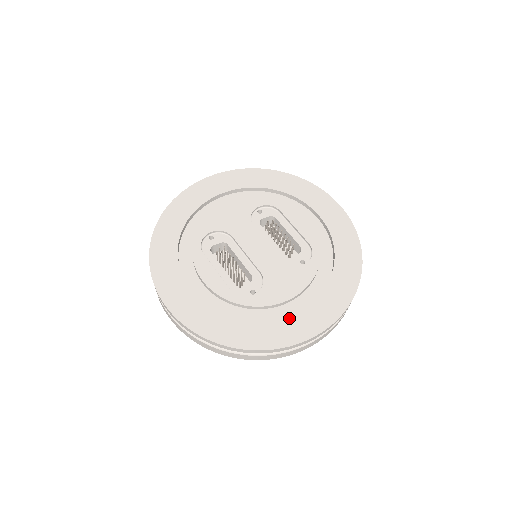
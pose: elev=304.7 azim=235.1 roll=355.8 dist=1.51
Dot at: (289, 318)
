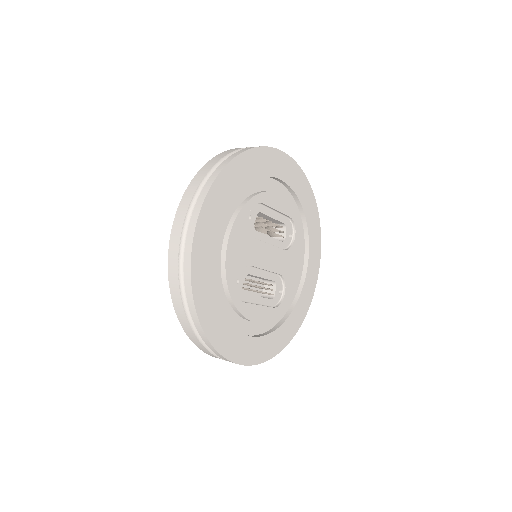
Dot at: (304, 287)
